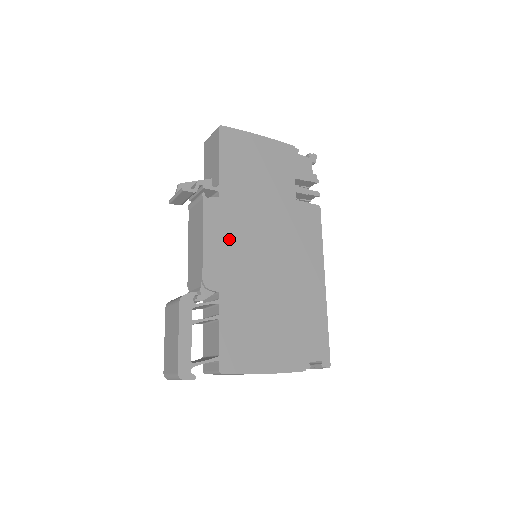
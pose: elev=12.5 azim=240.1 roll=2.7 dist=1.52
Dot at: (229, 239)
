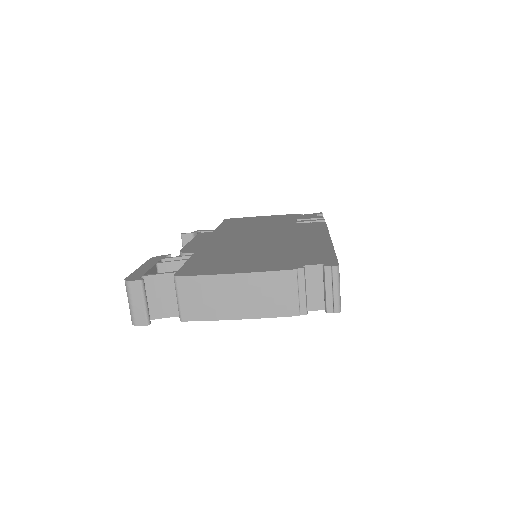
Dot at: (216, 239)
